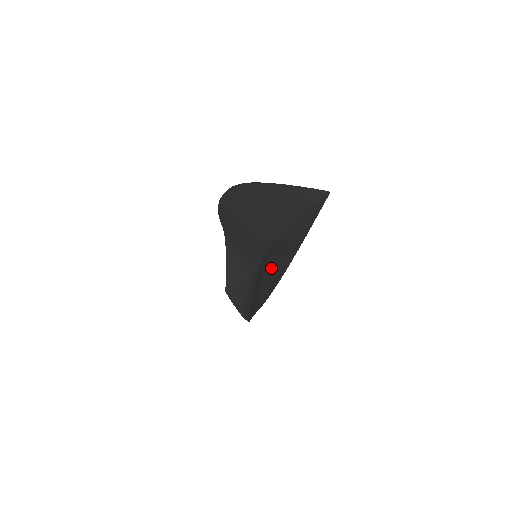
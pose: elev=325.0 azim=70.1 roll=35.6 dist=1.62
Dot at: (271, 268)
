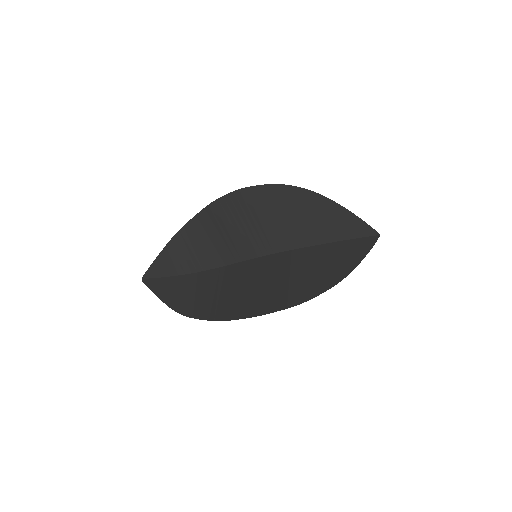
Dot at: (299, 273)
